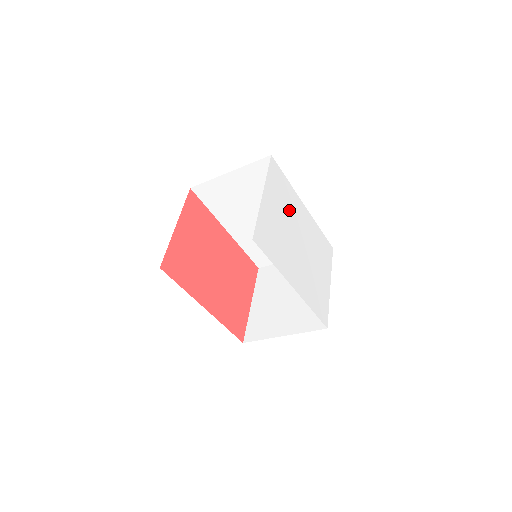
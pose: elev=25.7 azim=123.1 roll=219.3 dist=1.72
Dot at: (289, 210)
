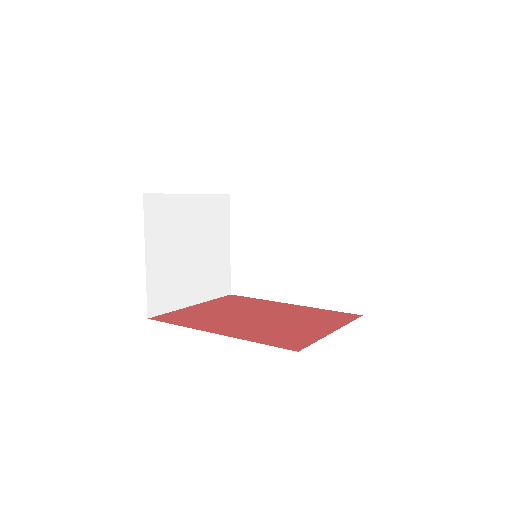
Dot at: occluded
